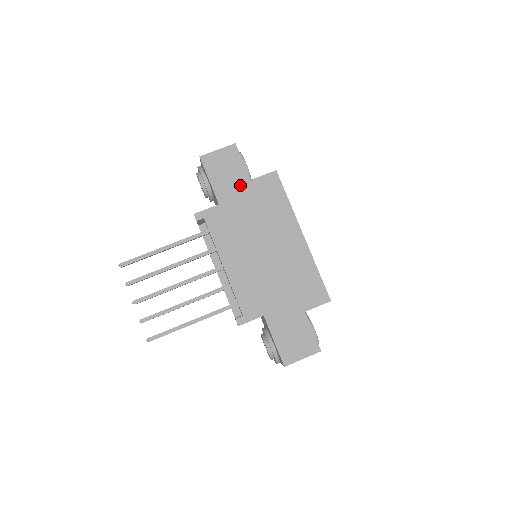
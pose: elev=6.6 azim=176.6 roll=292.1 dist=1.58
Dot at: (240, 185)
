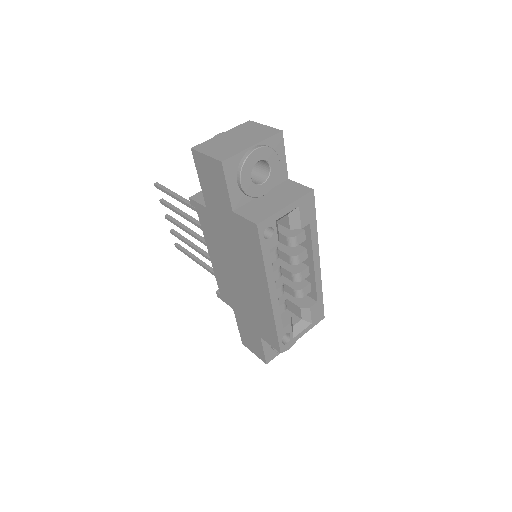
Dot at: (223, 207)
